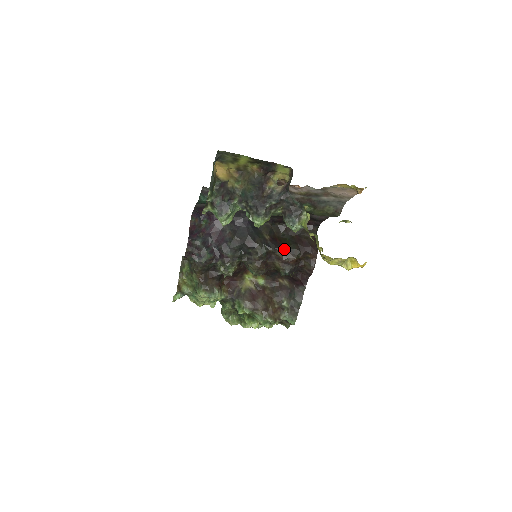
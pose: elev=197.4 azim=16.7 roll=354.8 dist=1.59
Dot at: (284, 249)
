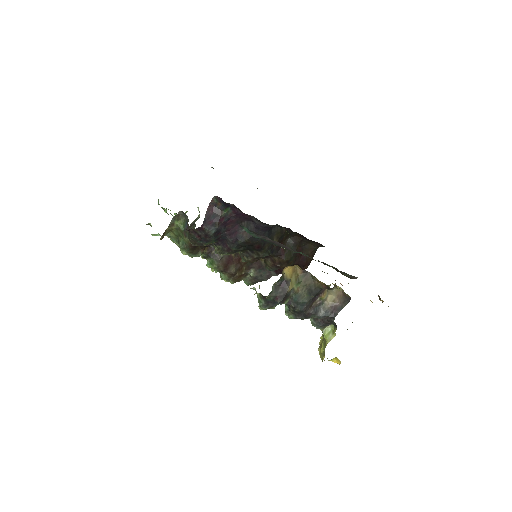
Dot at: (283, 259)
